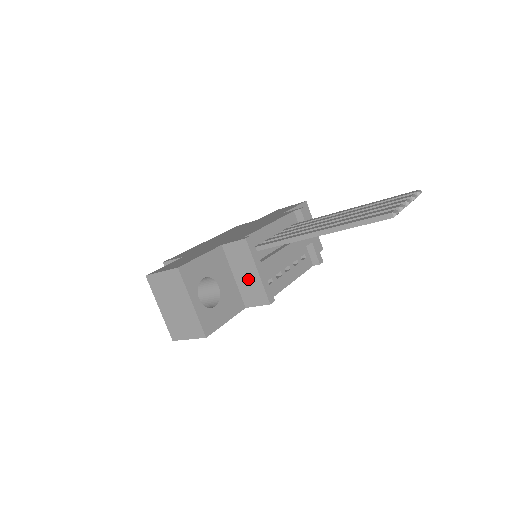
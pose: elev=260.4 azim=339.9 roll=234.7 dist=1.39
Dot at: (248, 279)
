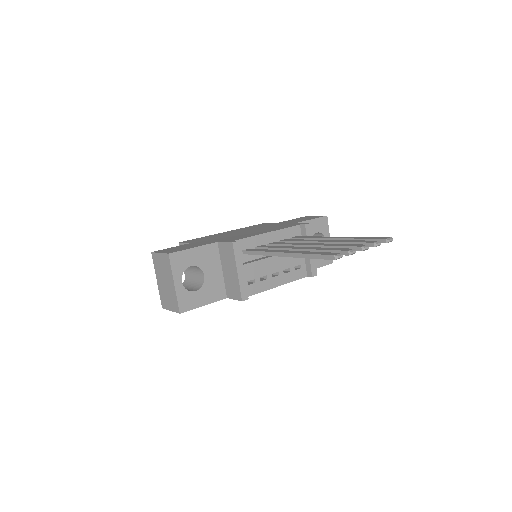
Dot at: (231, 276)
